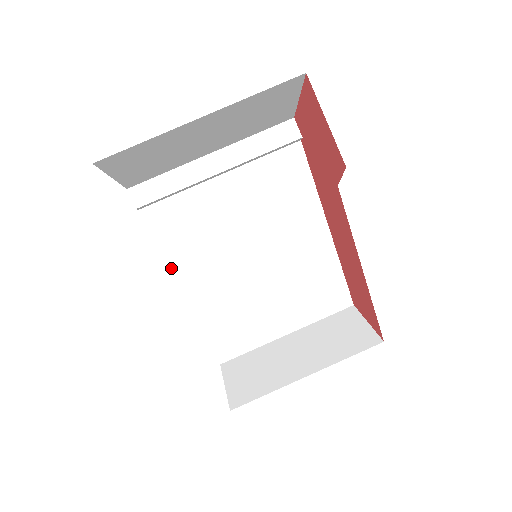
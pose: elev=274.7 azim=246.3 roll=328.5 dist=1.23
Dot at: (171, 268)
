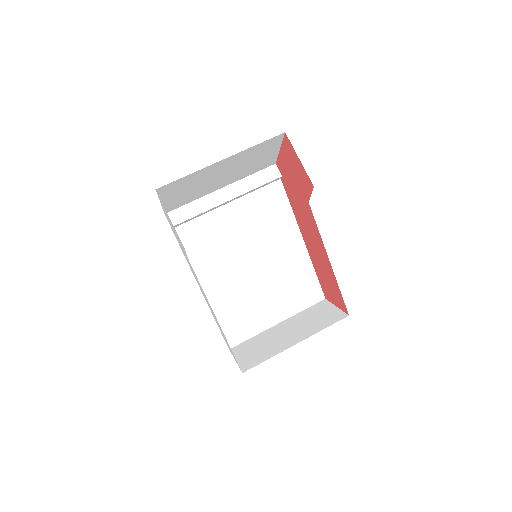
Dot at: occluded
